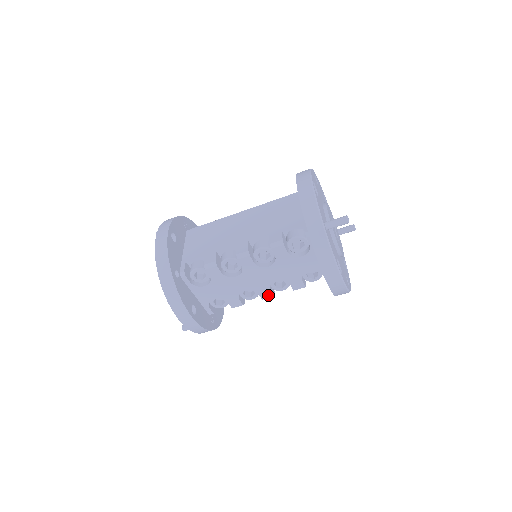
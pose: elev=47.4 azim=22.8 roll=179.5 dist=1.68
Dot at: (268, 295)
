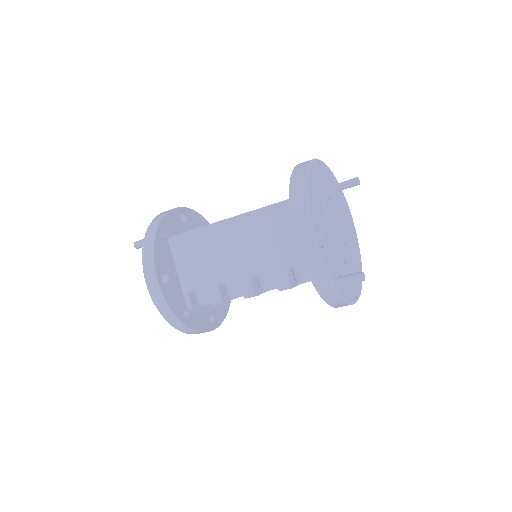
Dot at: occluded
